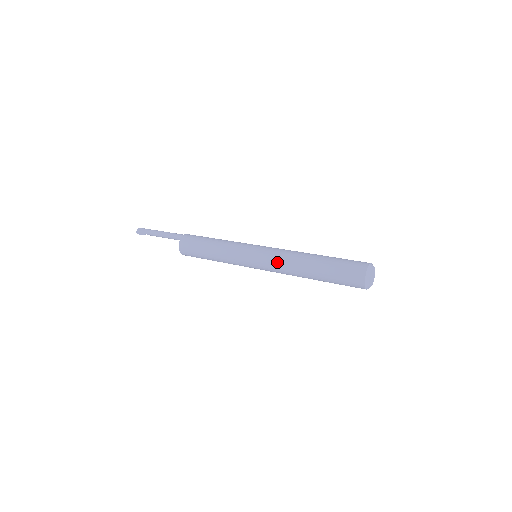
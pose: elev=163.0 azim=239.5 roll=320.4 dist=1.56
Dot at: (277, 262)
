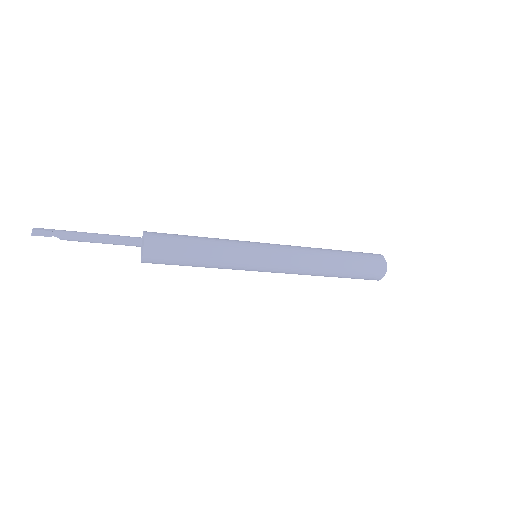
Dot at: (296, 253)
